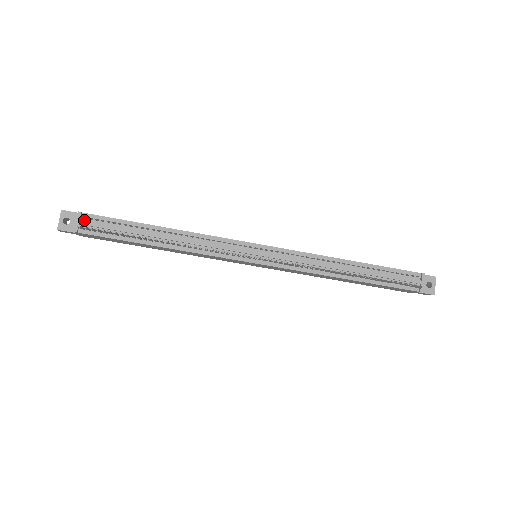
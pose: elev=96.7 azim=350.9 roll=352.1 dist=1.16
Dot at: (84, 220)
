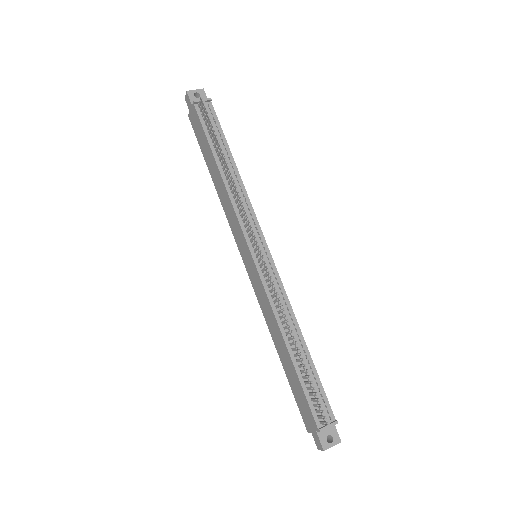
Dot at: (206, 105)
